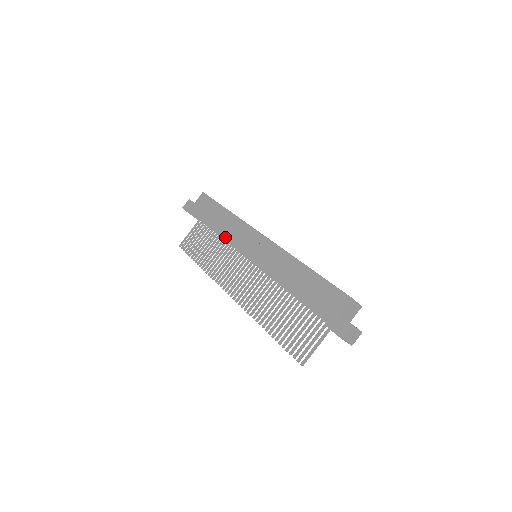
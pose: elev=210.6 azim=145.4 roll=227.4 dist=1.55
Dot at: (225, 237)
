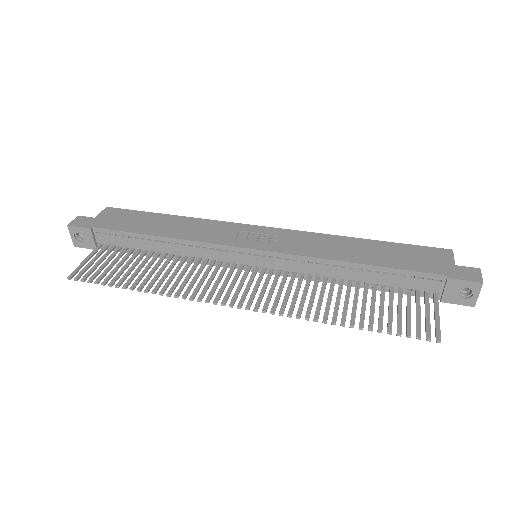
Dot at: (194, 238)
